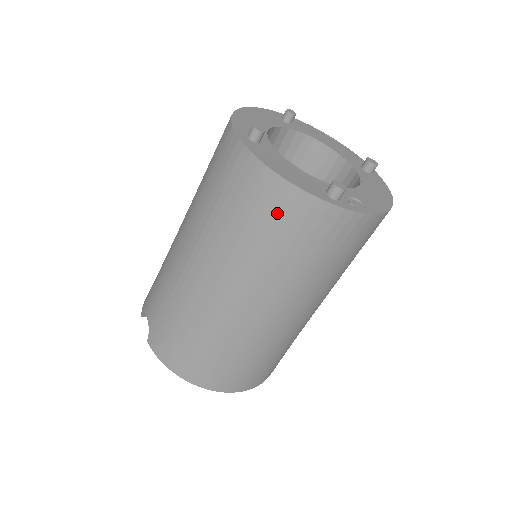
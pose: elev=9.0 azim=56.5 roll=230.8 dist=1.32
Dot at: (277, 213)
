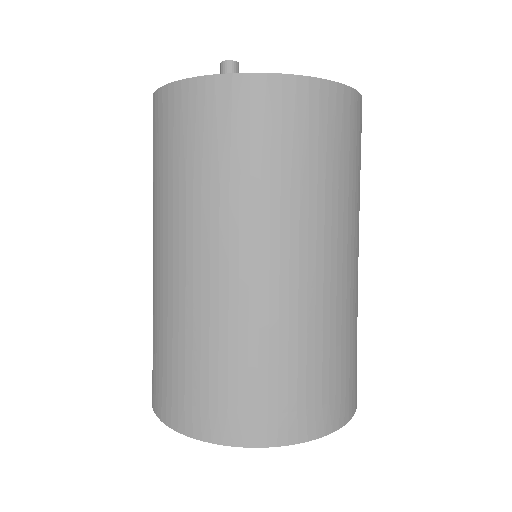
Dot at: (176, 123)
